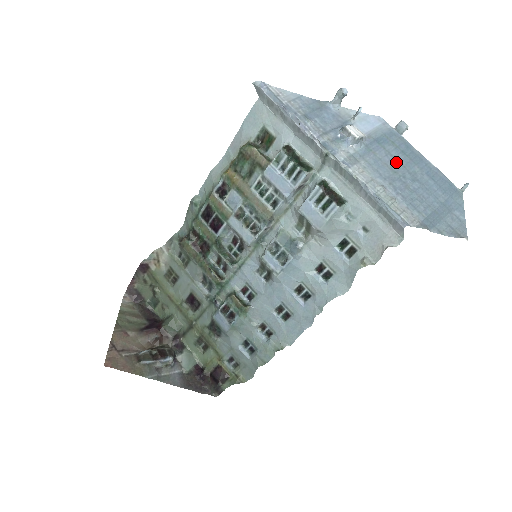
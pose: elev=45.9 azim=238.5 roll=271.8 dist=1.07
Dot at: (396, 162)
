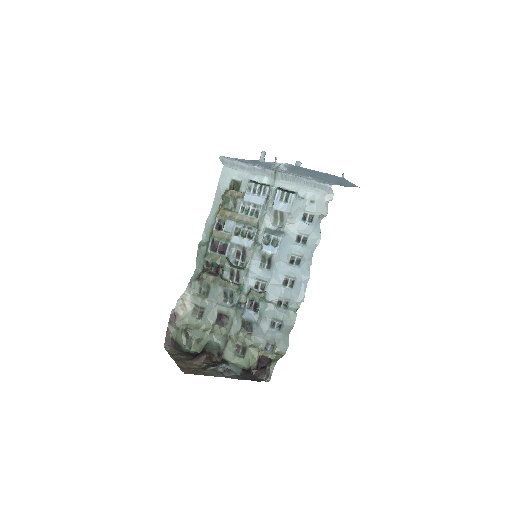
Dot at: (307, 173)
